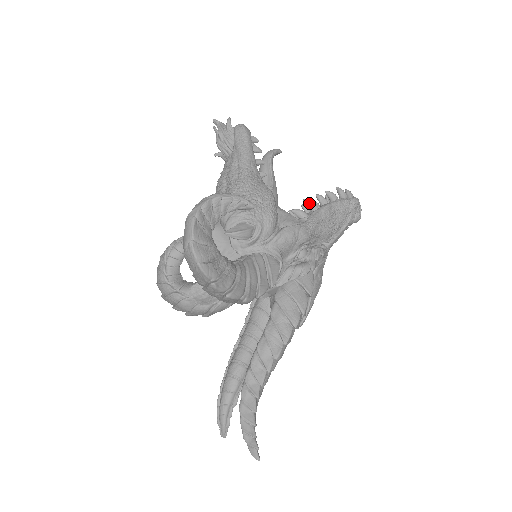
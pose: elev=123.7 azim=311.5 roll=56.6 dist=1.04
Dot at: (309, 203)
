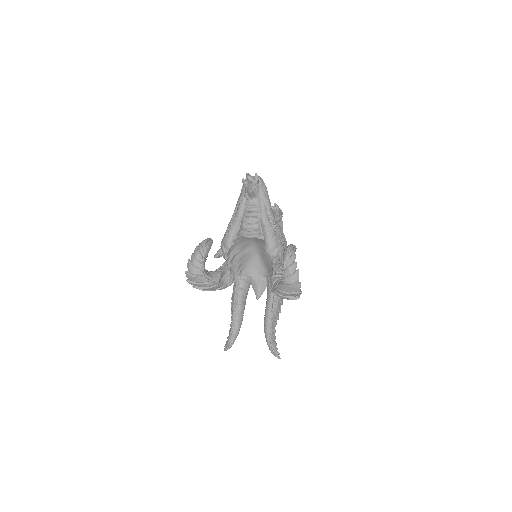
Dot at: occluded
